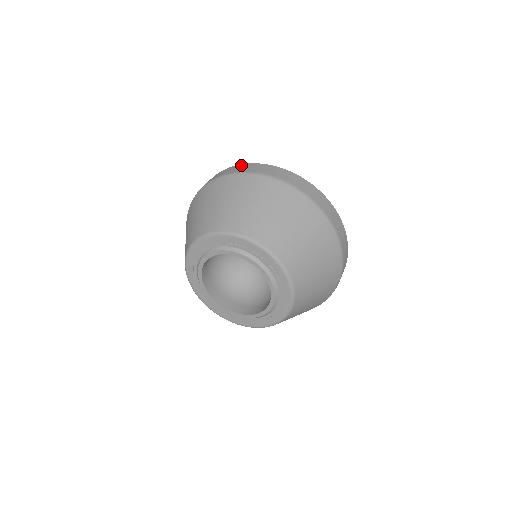
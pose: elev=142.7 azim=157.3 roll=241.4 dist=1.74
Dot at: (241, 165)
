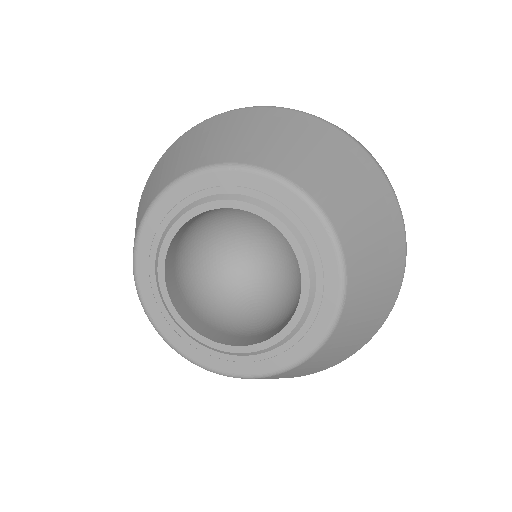
Dot at: occluded
